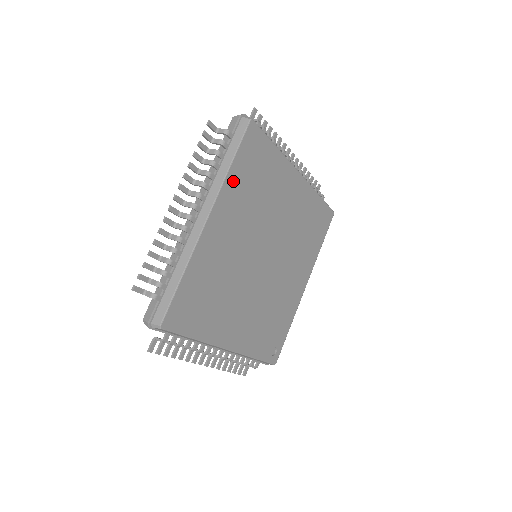
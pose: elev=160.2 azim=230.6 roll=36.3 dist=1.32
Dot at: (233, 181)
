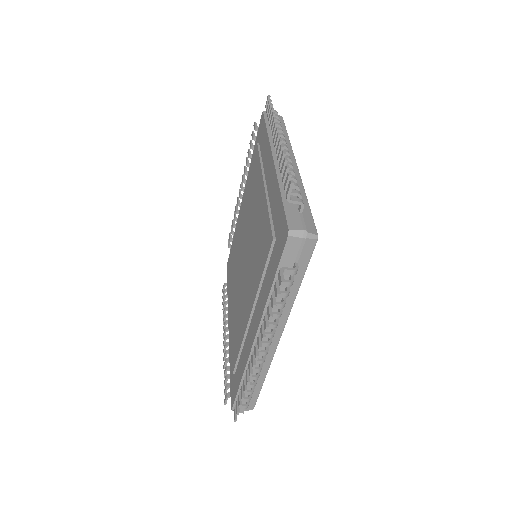
Dot at: occluded
